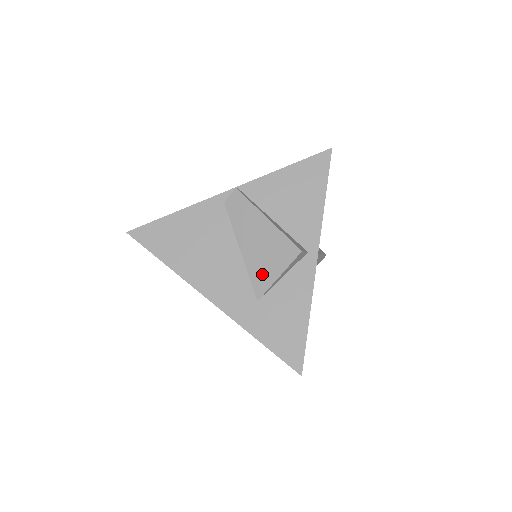
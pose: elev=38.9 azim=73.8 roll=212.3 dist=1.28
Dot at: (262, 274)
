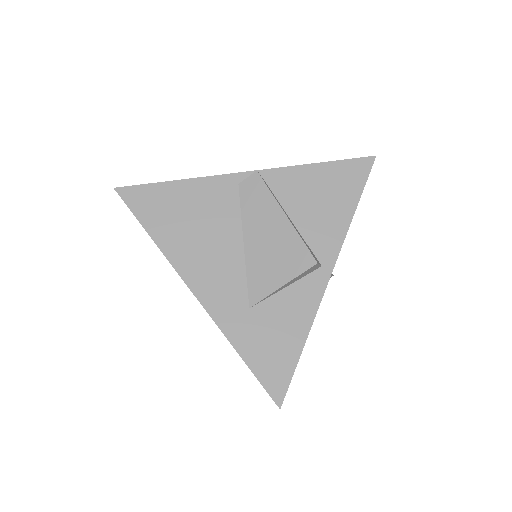
Dot at: (263, 278)
